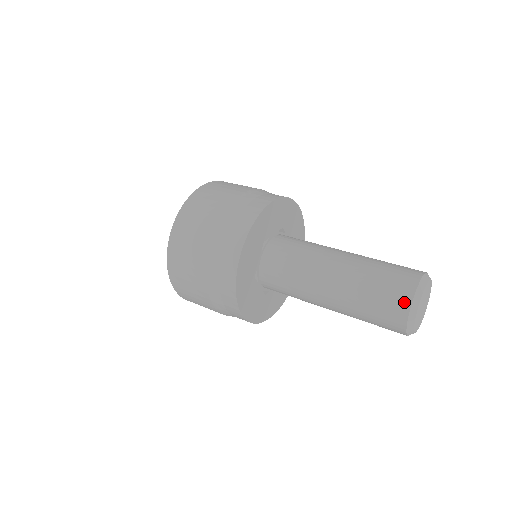
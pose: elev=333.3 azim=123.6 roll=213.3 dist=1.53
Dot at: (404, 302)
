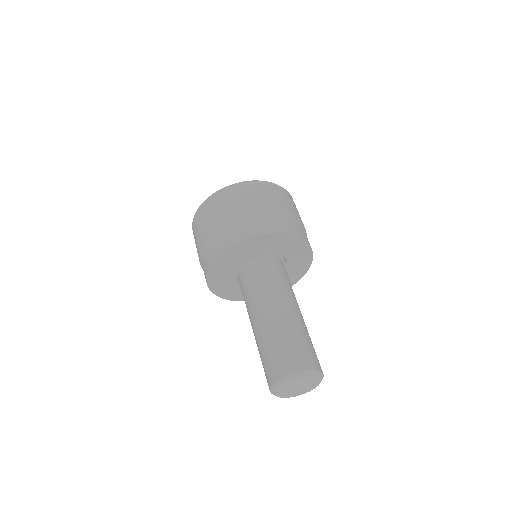
Dot at: (288, 369)
